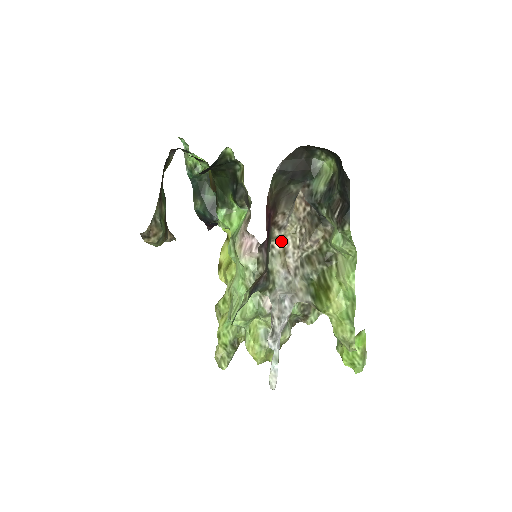
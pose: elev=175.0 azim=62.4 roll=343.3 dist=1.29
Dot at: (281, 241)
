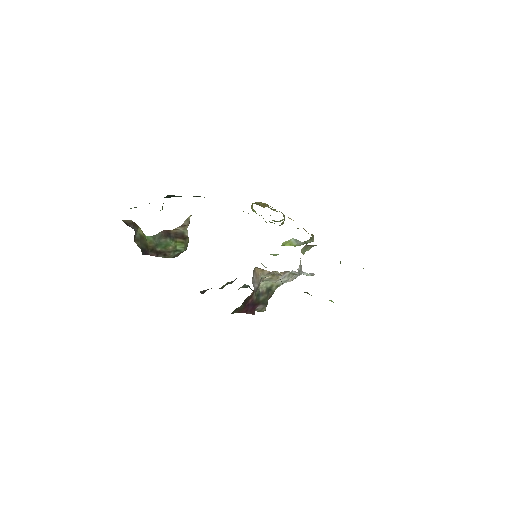
Dot at: occluded
